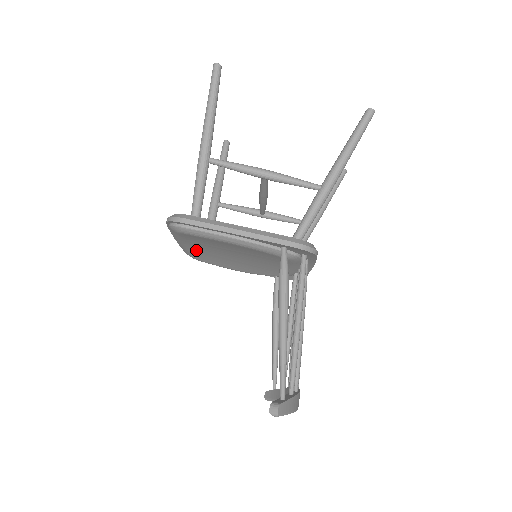
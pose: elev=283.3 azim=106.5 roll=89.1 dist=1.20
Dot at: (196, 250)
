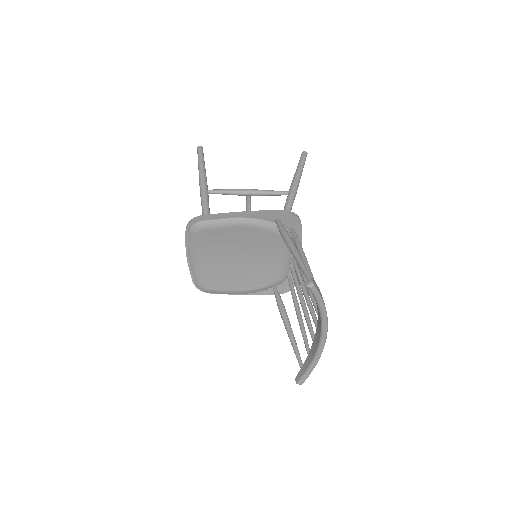
Dot at: (207, 268)
